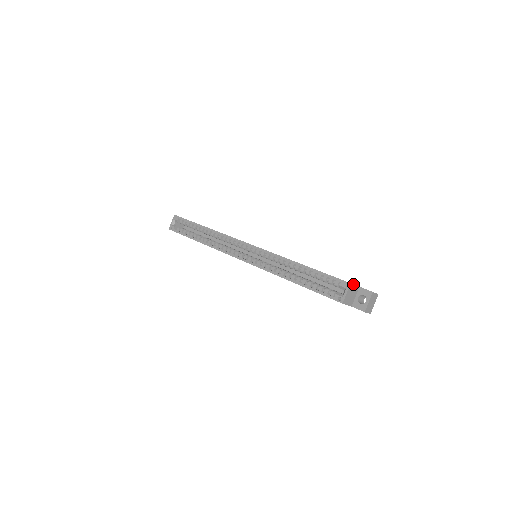
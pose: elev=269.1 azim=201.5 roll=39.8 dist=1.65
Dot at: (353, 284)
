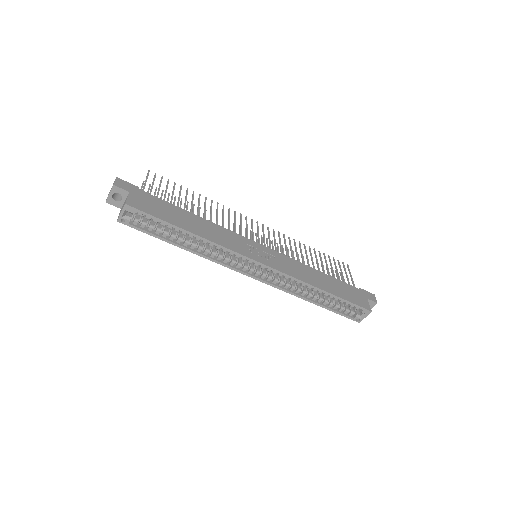
Dot at: occluded
